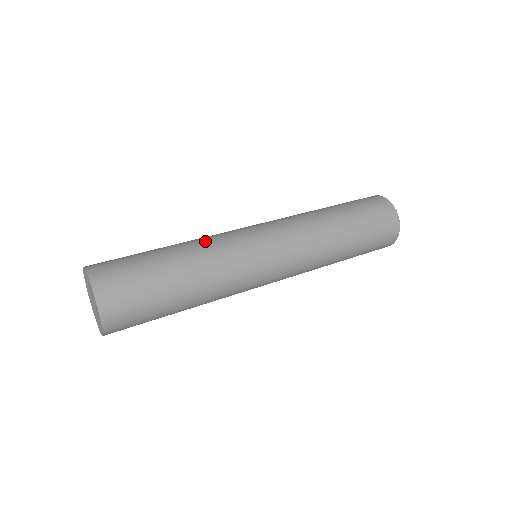
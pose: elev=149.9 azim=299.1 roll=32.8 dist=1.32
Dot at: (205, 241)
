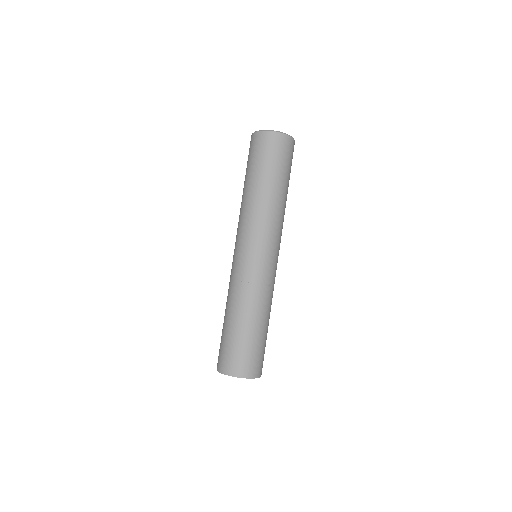
Dot at: (264, 297)
